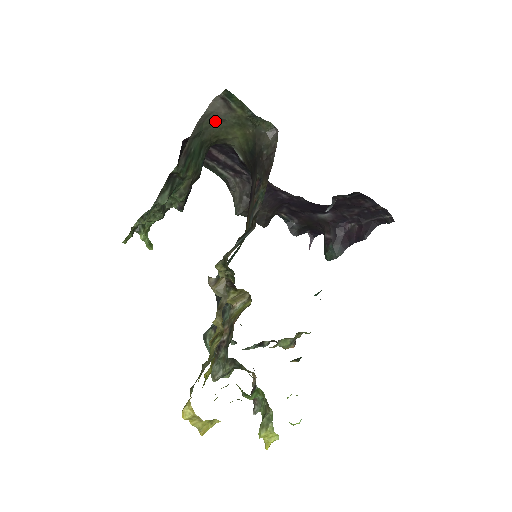
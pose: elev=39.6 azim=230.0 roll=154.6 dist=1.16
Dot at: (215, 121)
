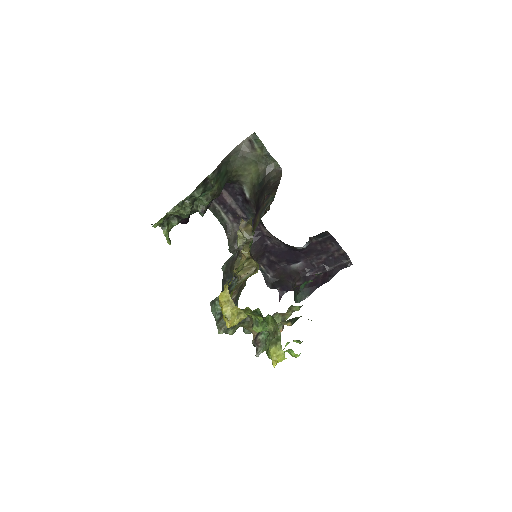
Dot at: (239, 158)
